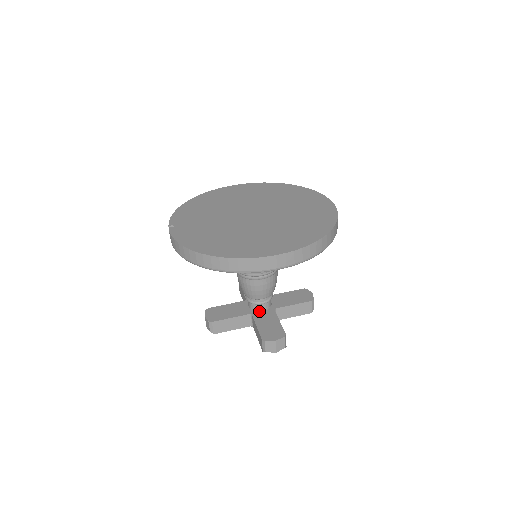
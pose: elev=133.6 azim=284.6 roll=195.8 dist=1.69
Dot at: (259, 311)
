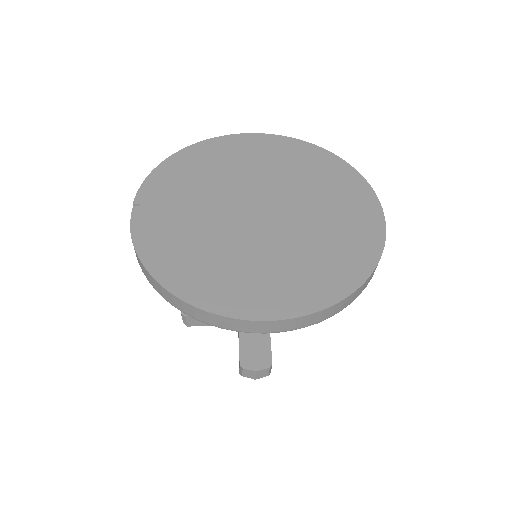
Dot at: occluded
